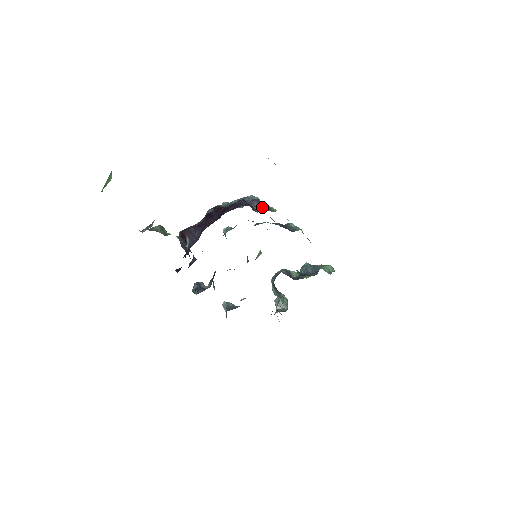
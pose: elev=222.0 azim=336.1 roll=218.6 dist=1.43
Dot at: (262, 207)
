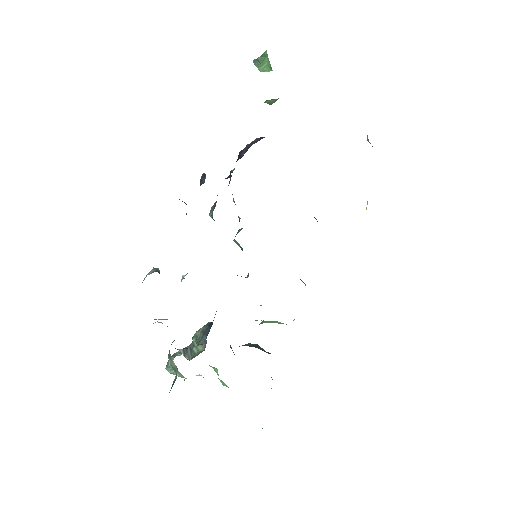
Dot at: occluded
